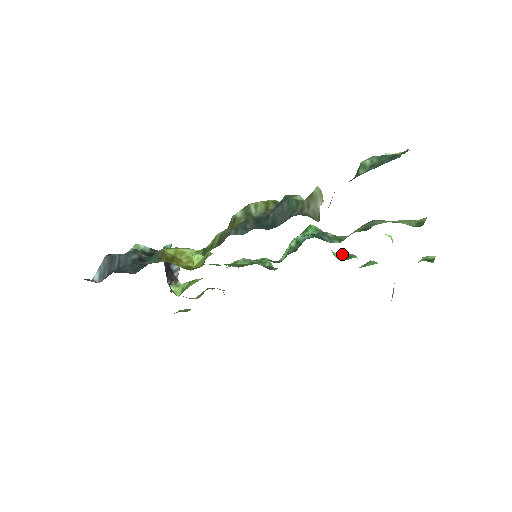
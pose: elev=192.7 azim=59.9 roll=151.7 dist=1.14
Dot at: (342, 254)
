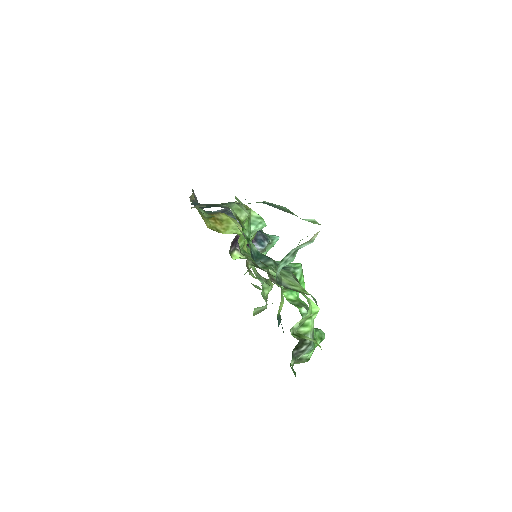
Dot at: (299, 301)
